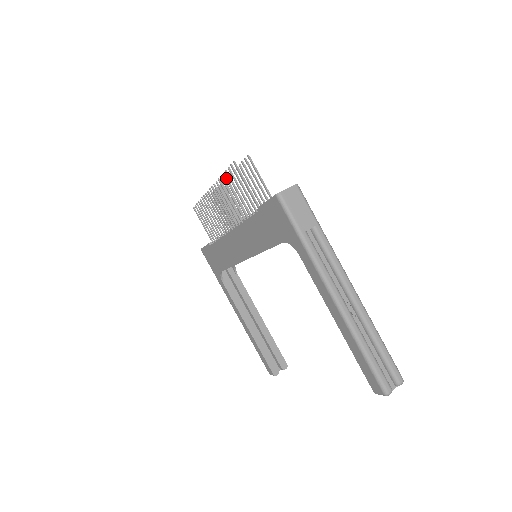
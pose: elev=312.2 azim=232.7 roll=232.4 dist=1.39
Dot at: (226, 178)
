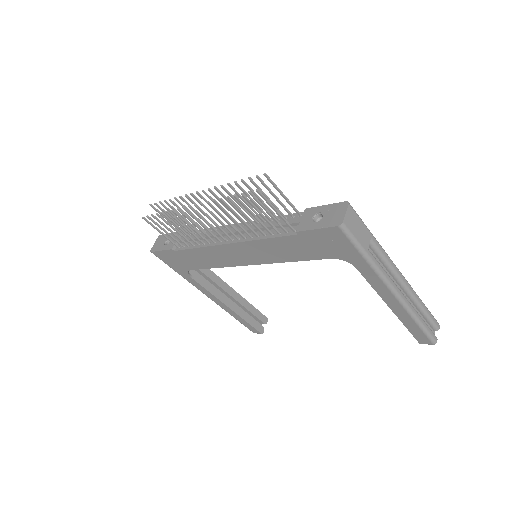
Dot at: (232, 201)
